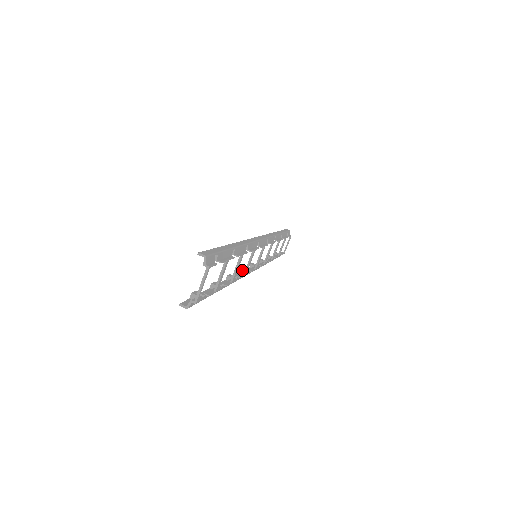
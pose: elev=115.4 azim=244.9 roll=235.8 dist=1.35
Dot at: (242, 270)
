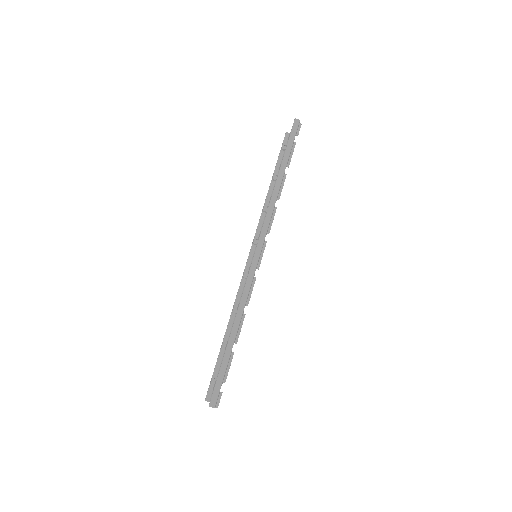
Dot at: (245, 278)
